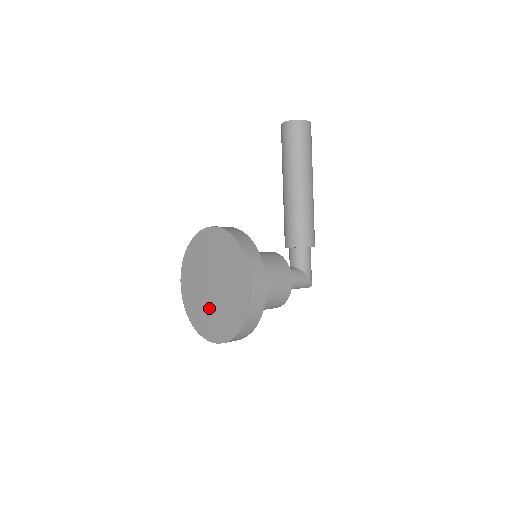
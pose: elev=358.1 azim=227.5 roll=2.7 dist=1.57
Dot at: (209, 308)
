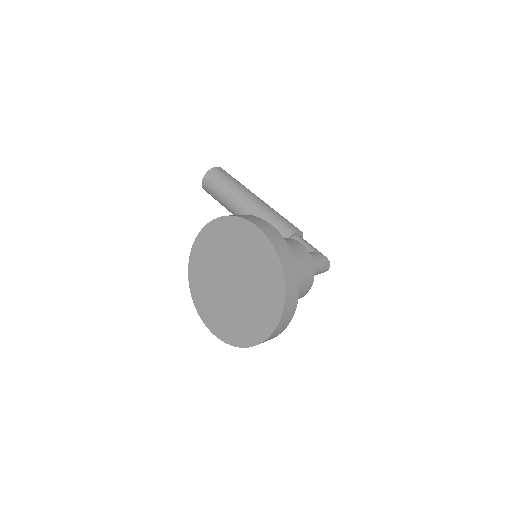
Dot at: (246, 305)
